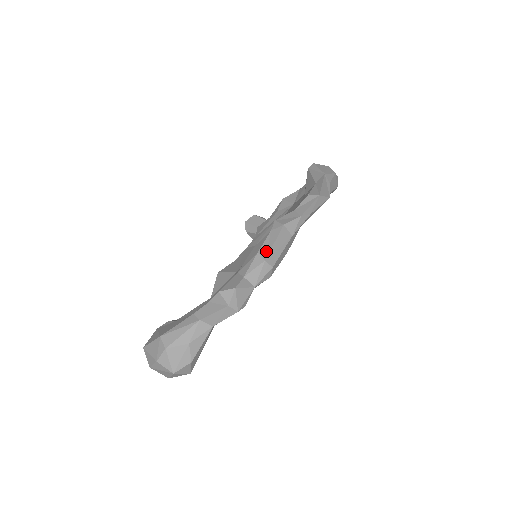
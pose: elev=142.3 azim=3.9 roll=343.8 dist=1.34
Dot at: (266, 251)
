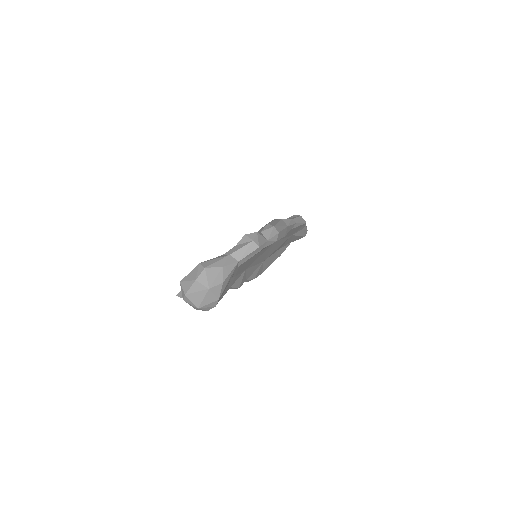
Dot at: (273, 224)
